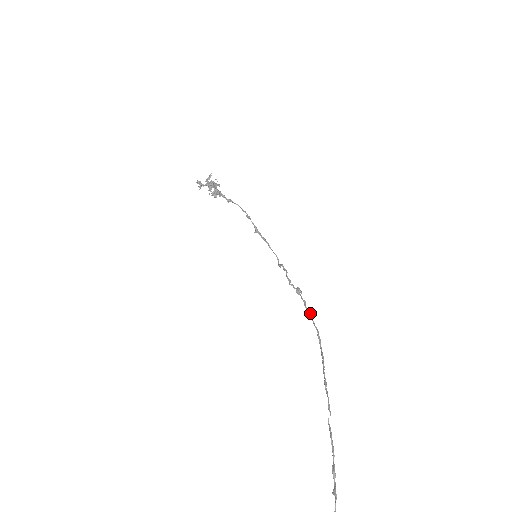
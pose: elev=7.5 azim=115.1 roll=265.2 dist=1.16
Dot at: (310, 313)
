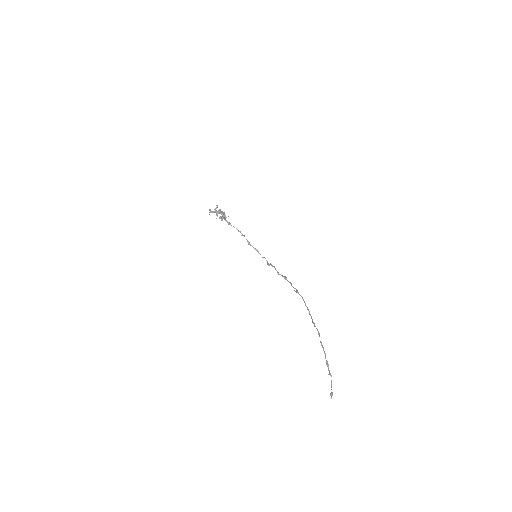
Dot at: occluded
